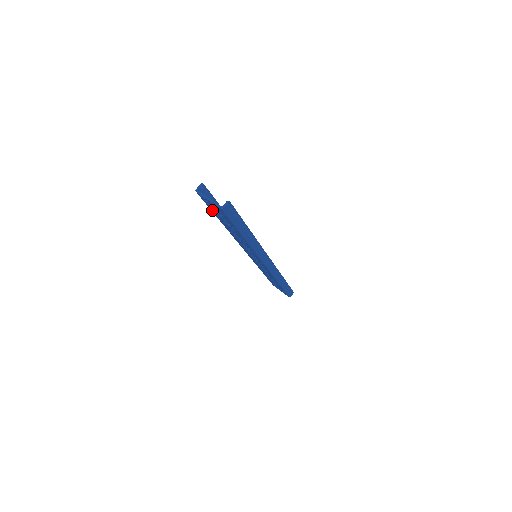
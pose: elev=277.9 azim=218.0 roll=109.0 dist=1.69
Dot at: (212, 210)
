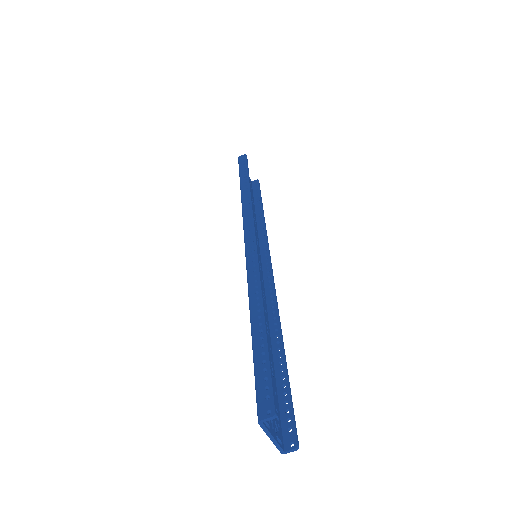
Dot at: occluded
